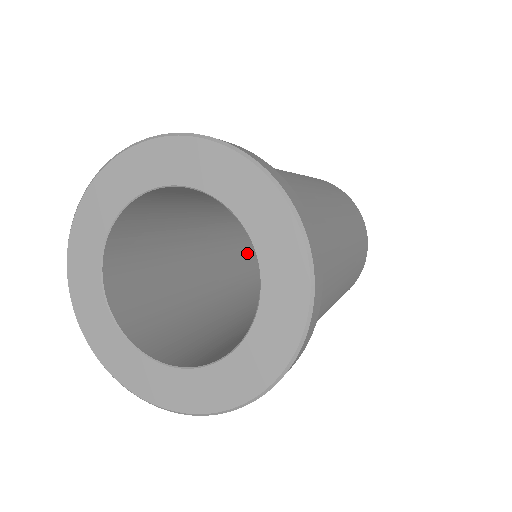
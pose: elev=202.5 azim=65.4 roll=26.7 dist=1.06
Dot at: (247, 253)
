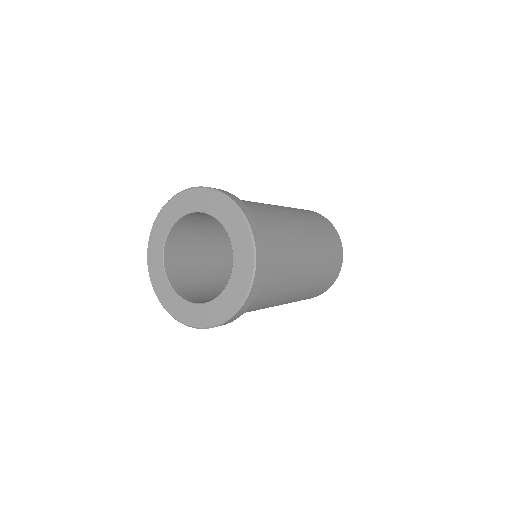
Dot at: occluded
